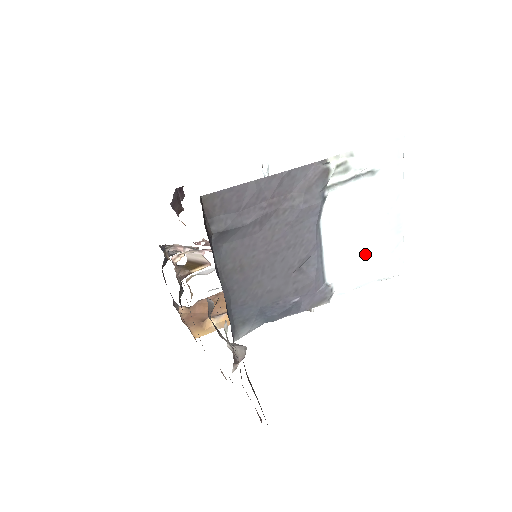
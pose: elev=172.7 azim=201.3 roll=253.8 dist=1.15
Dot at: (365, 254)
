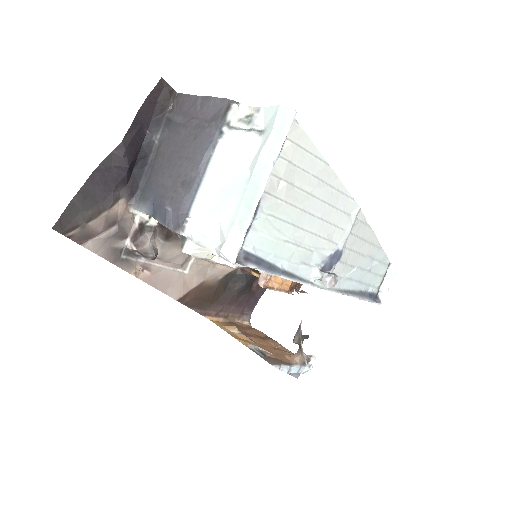
Dot at: (221, 211)
